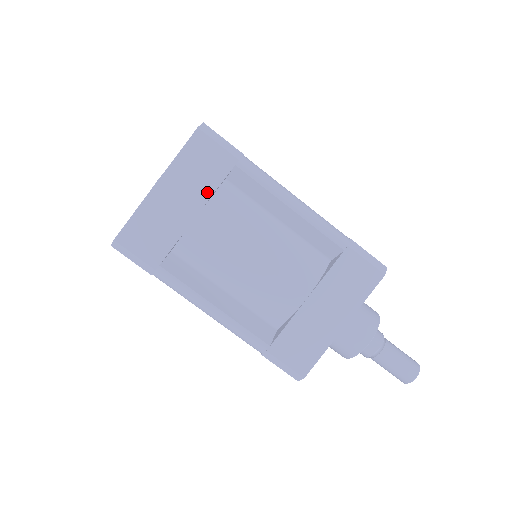
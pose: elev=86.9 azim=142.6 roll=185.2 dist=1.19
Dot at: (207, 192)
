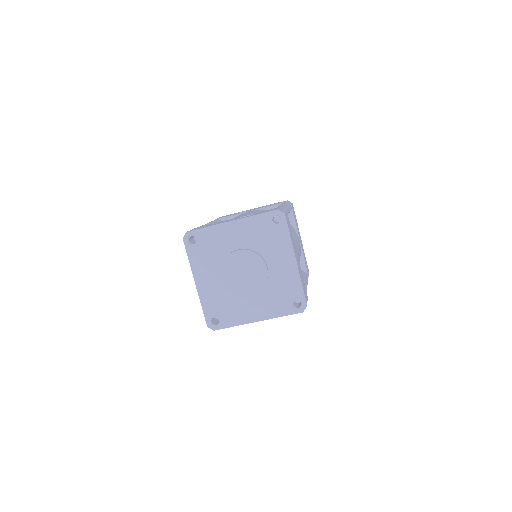
Dot at: occluded
